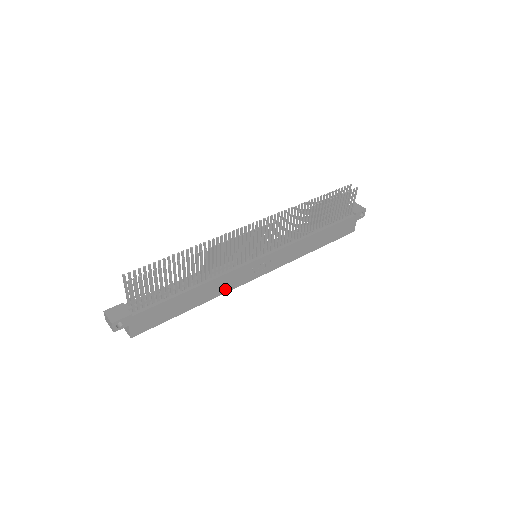
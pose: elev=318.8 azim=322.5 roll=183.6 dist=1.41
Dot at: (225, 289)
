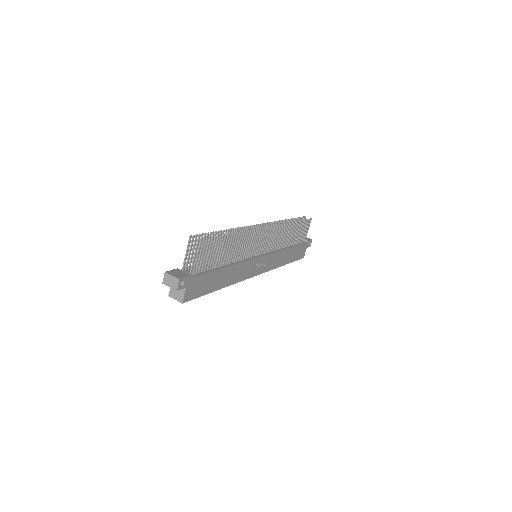
Dot at: (239, 278)
